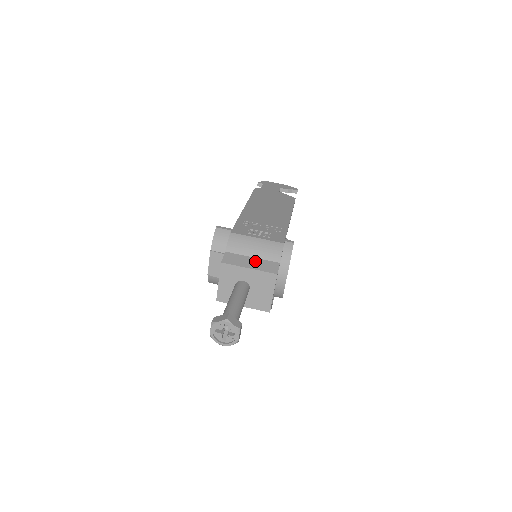
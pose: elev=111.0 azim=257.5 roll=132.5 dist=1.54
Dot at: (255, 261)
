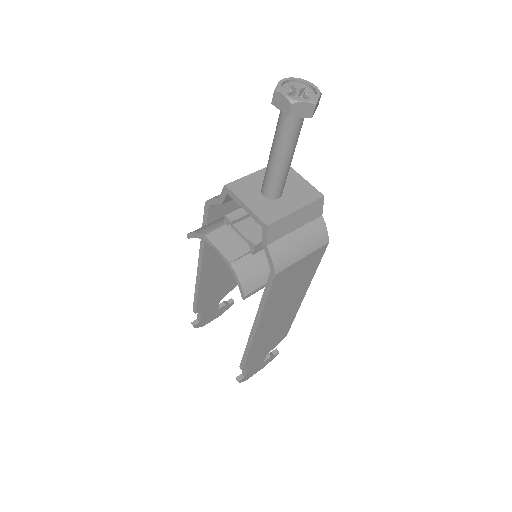
Dot at: occluded
